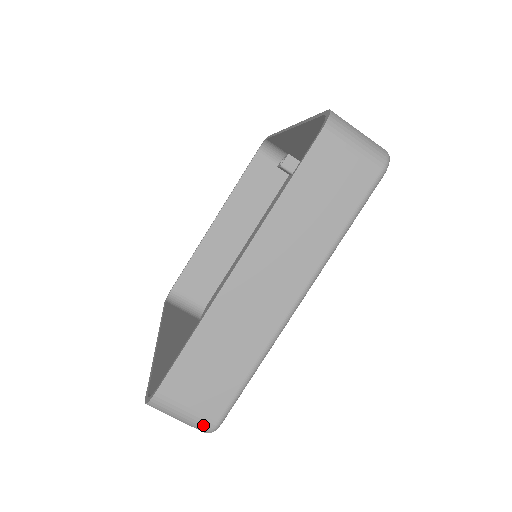
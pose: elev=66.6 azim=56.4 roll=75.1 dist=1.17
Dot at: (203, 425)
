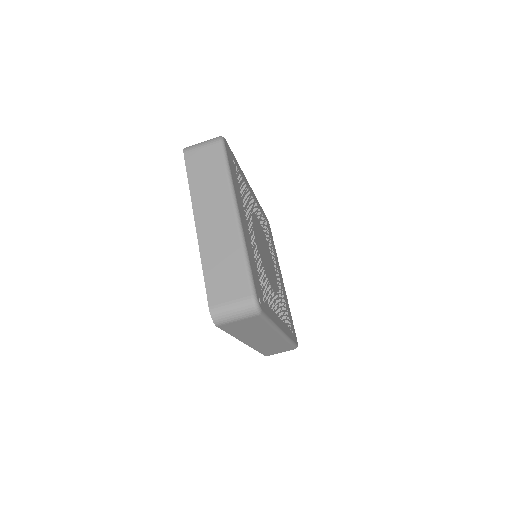
Dot at: (247, 304)
